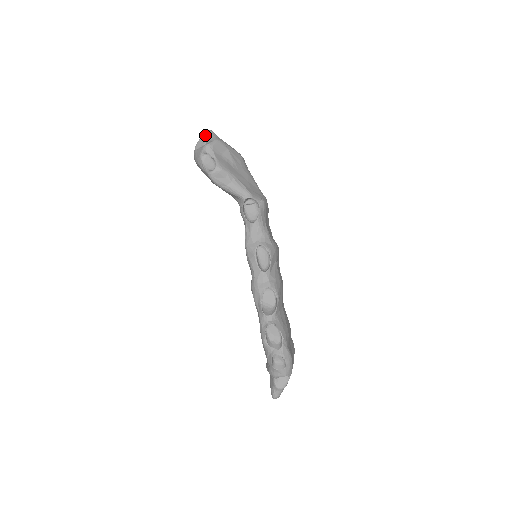
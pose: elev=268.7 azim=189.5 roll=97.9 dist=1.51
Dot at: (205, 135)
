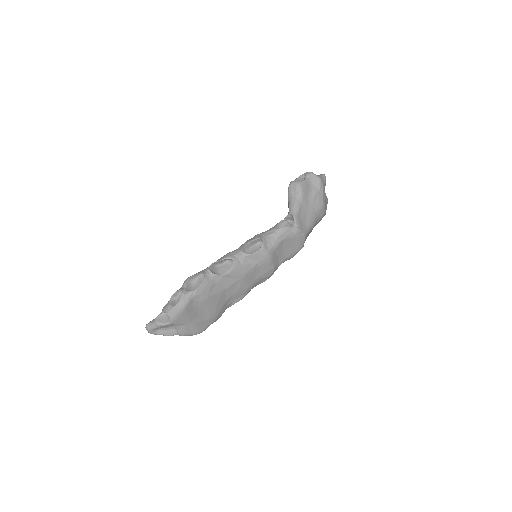
Dot at: occluded
